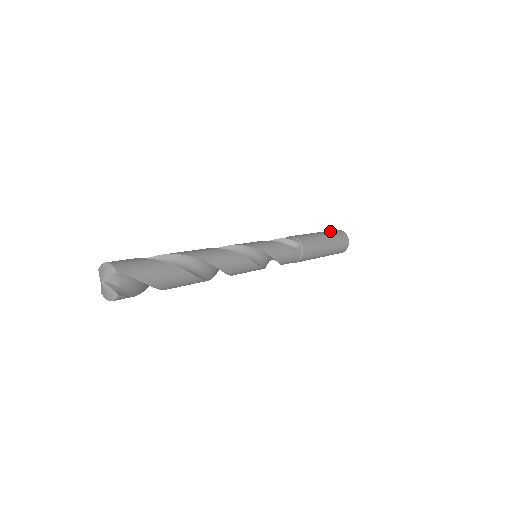
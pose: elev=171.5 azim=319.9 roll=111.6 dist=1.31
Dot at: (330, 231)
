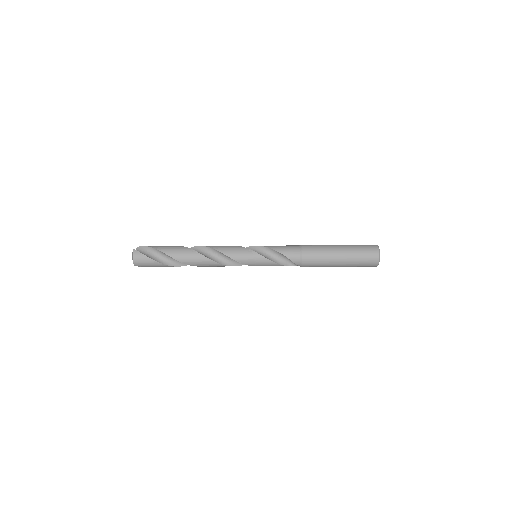
Dot at: occluded
